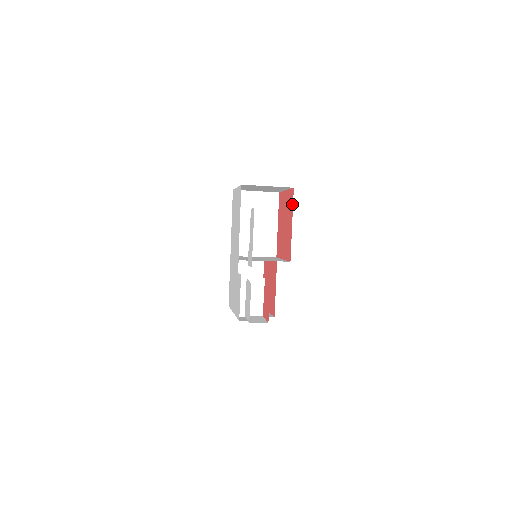
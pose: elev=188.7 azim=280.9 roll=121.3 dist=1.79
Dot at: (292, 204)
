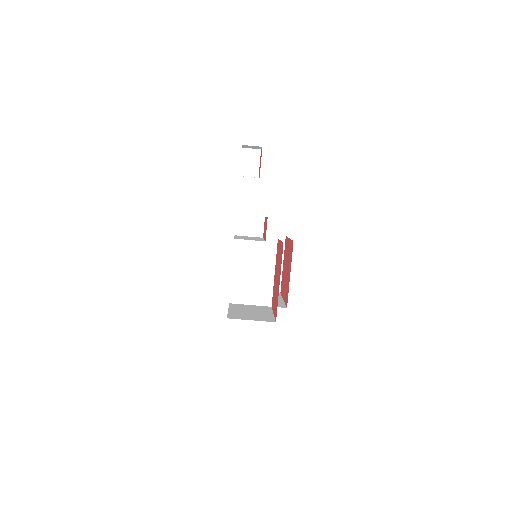
Dot at: (287, 239)
